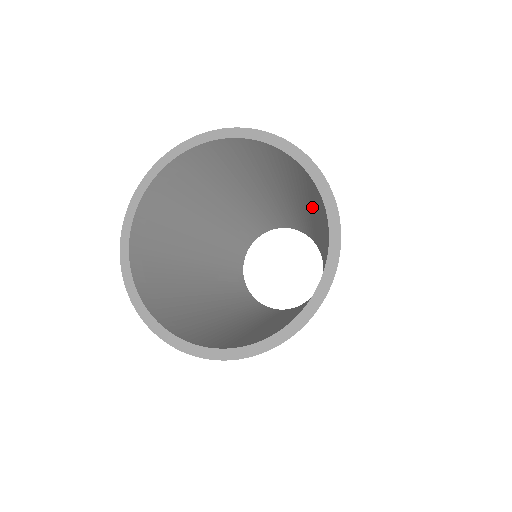
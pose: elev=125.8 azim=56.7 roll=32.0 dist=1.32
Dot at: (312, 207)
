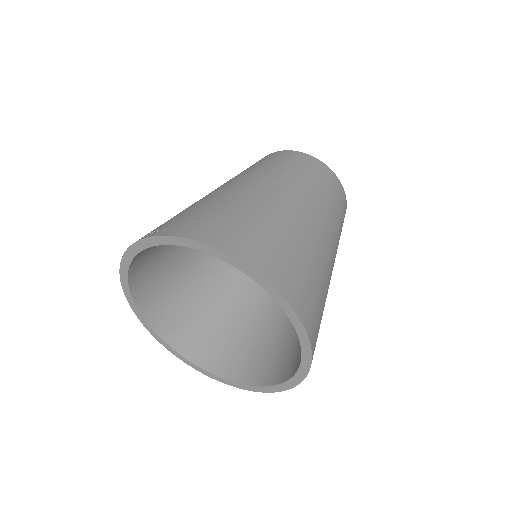
Dot at: occluded
